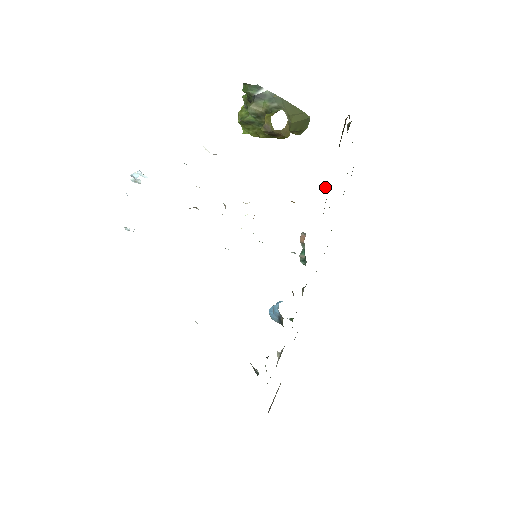
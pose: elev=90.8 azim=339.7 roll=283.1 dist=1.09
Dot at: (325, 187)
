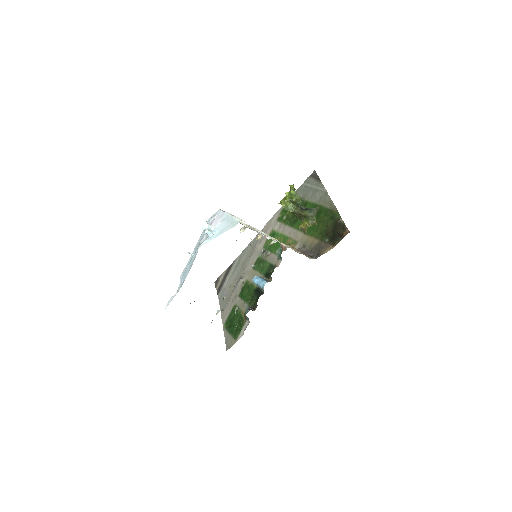
Dot at: (316, 253)
